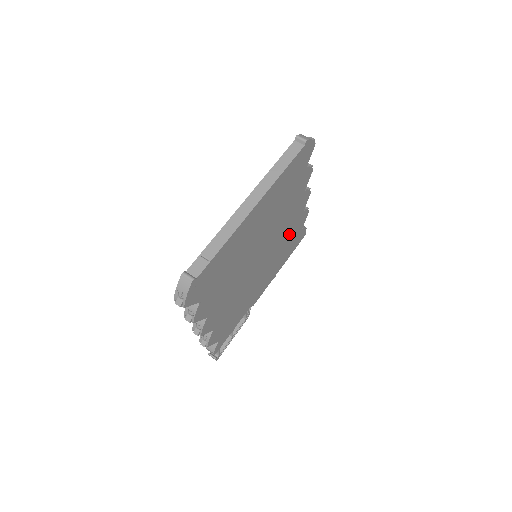
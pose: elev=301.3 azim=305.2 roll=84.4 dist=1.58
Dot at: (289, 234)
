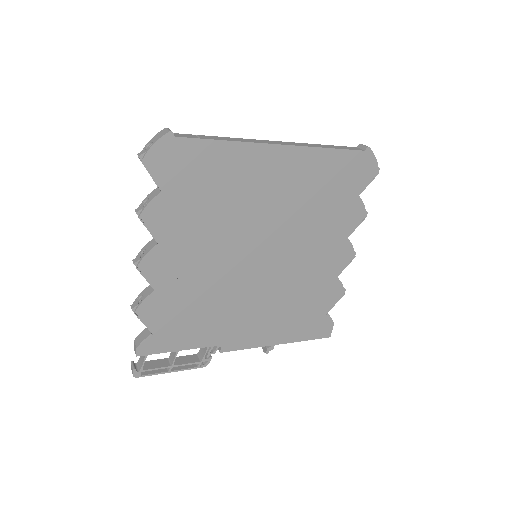
Dot at: (308, 289)
